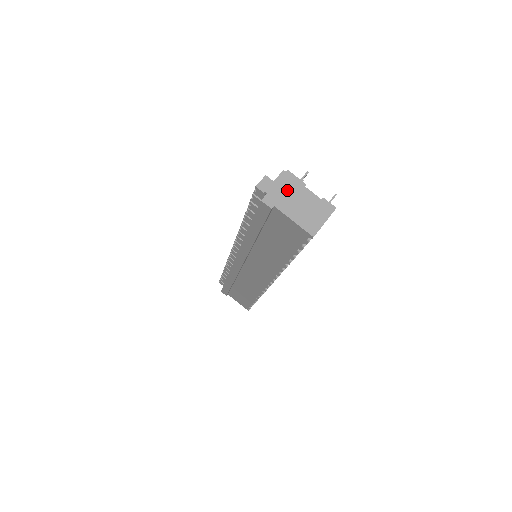
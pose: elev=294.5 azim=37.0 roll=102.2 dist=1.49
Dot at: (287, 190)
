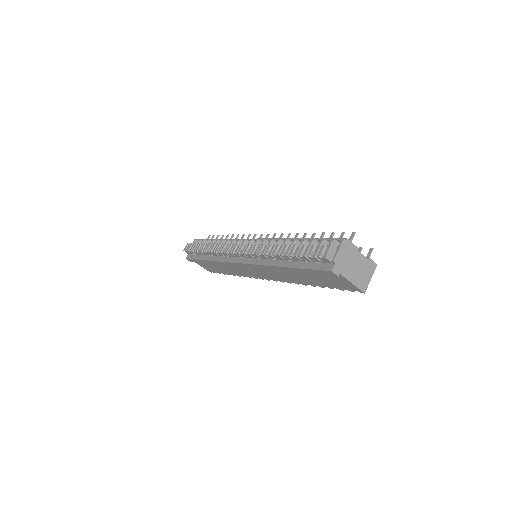
Dot at: (347, 257)
